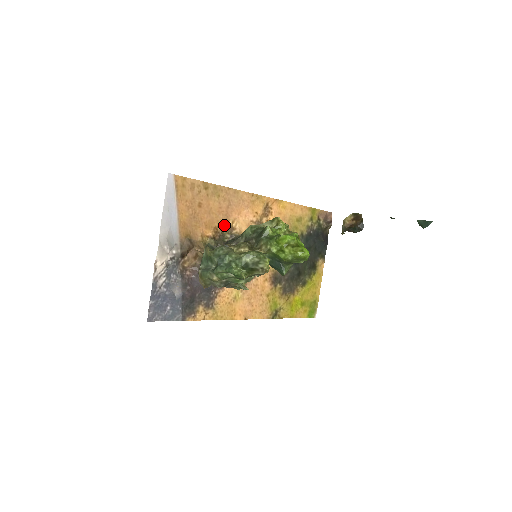
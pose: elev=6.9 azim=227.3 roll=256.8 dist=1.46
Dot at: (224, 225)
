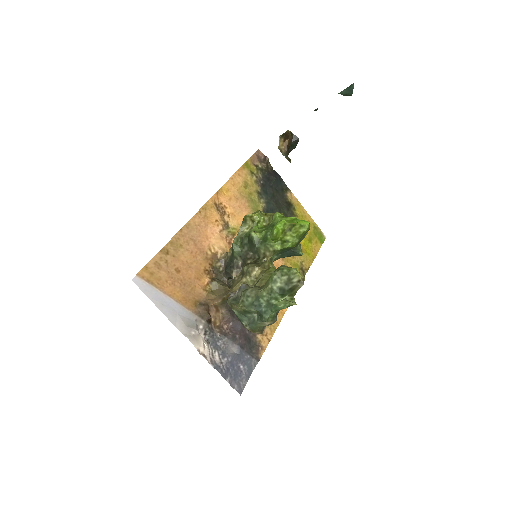
Dot at: (208, 261)
